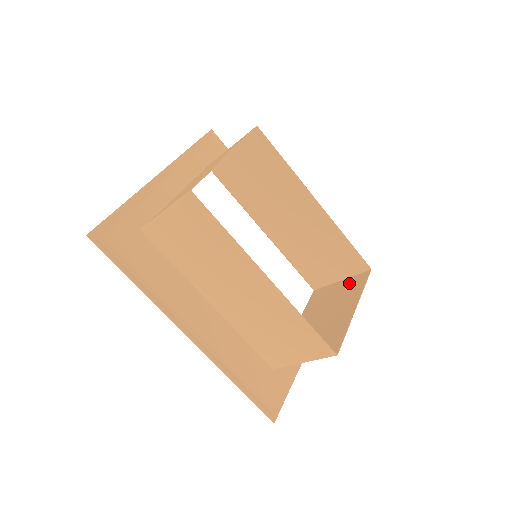
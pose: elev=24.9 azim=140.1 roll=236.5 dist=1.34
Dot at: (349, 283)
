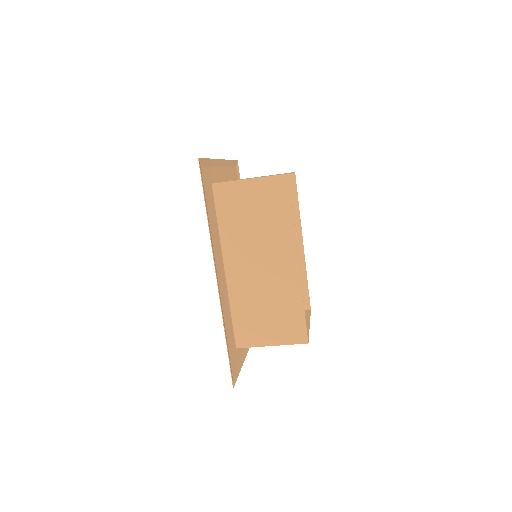
Dot at: occluded
